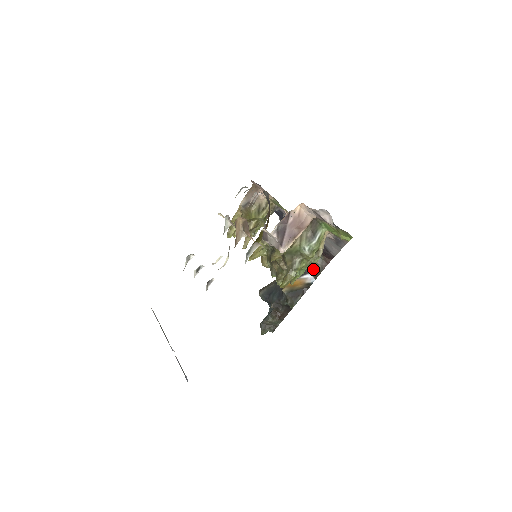
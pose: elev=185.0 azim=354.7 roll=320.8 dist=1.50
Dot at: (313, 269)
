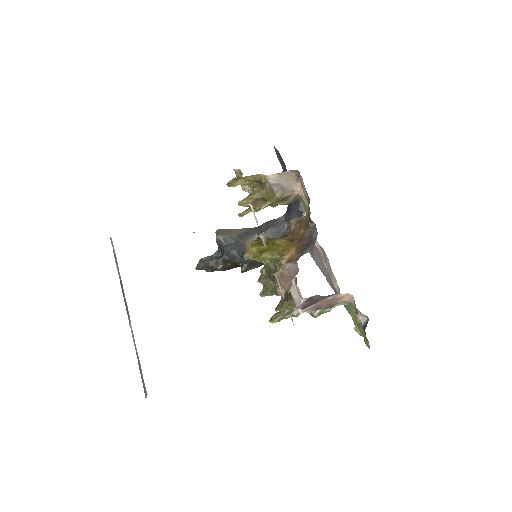
Dot at: occluded
